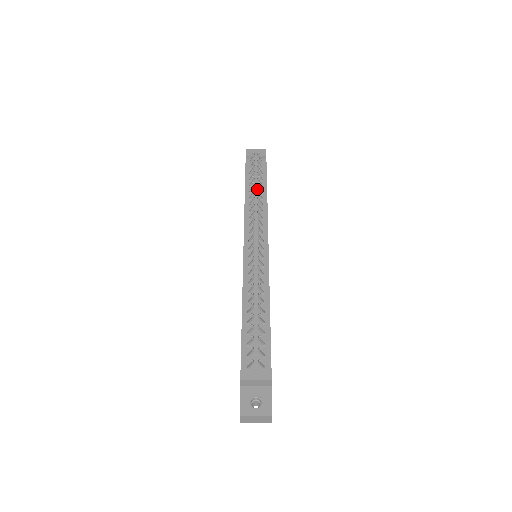
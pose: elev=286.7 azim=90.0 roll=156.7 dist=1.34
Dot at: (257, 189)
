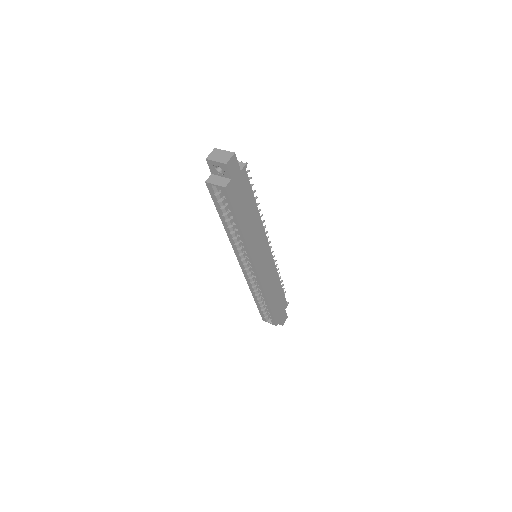
Dot at: occluded
